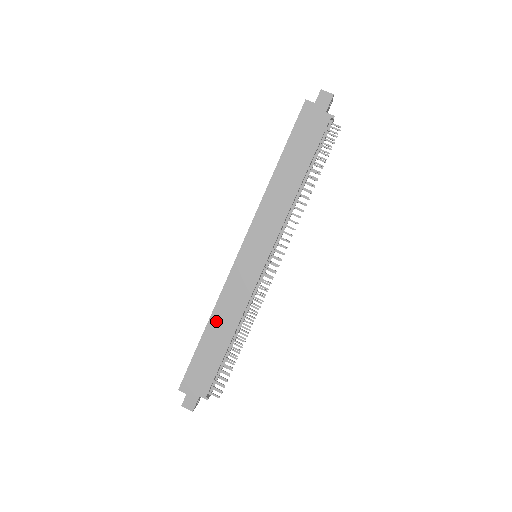
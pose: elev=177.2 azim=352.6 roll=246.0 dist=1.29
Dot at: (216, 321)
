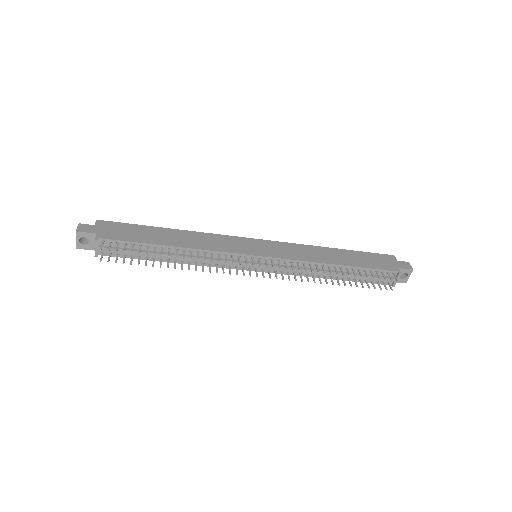
Dot at: (183, 234)
